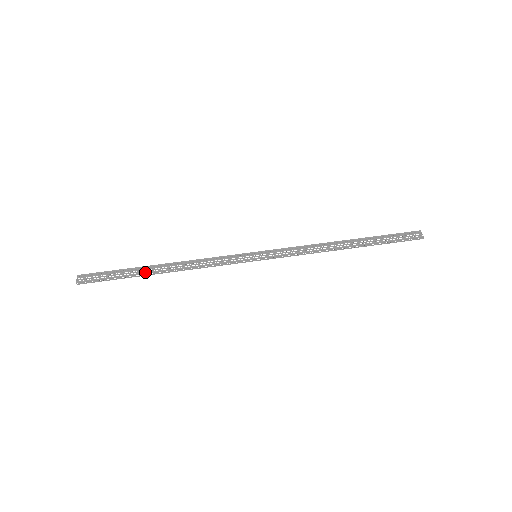
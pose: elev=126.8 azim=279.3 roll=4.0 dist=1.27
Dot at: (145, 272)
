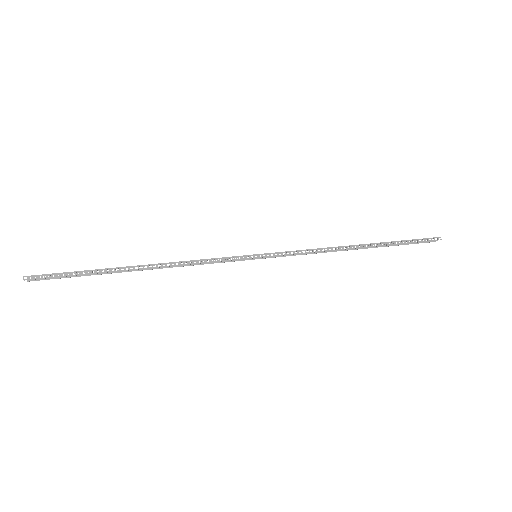
Dot at: (118, 267)
